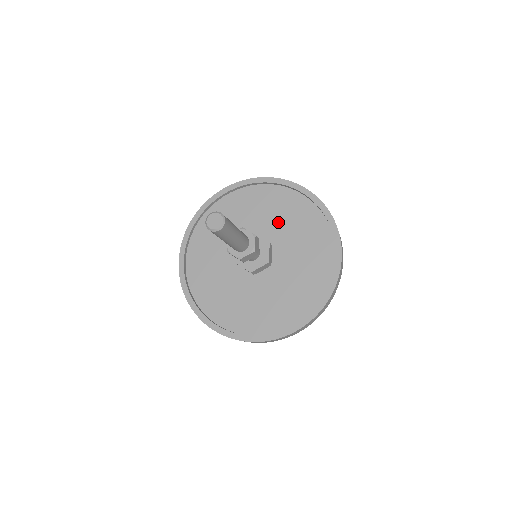
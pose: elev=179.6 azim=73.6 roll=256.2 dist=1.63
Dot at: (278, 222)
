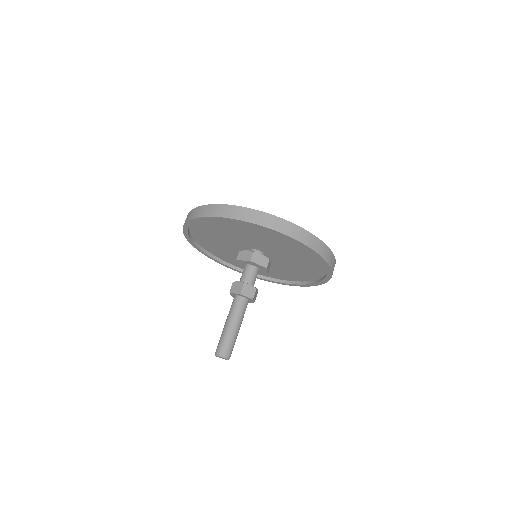
Dot at: (272, 244)
